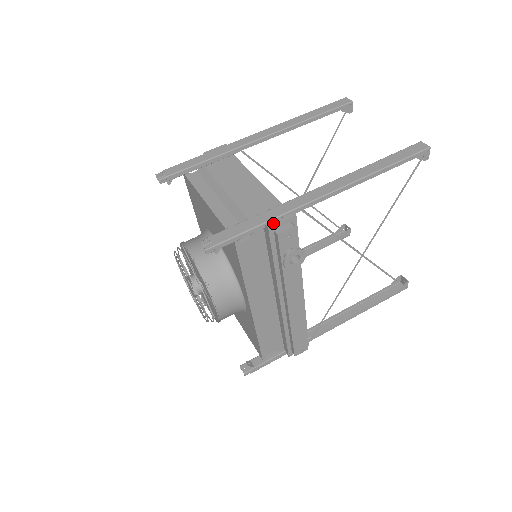
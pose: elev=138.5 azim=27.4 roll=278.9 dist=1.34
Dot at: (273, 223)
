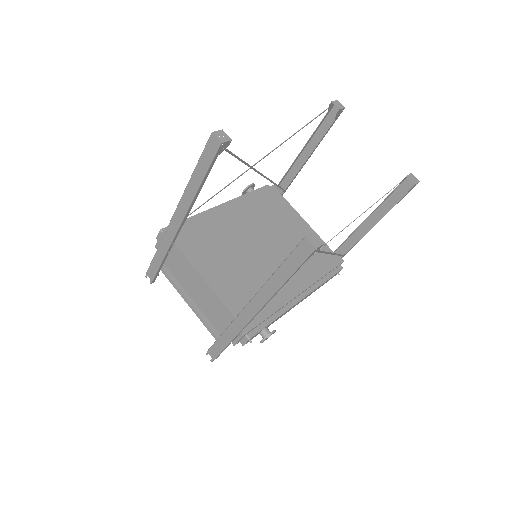
Dot at: (234, 342)
